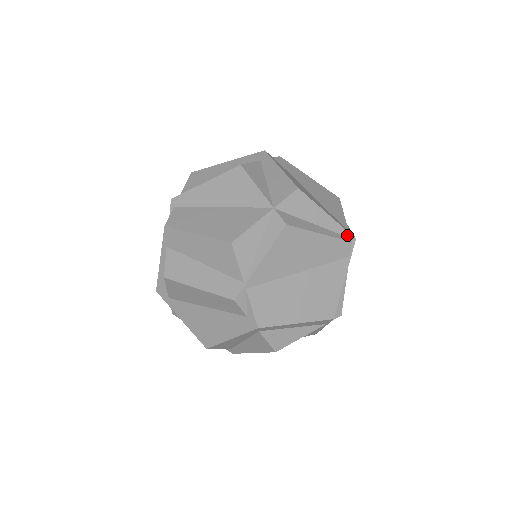
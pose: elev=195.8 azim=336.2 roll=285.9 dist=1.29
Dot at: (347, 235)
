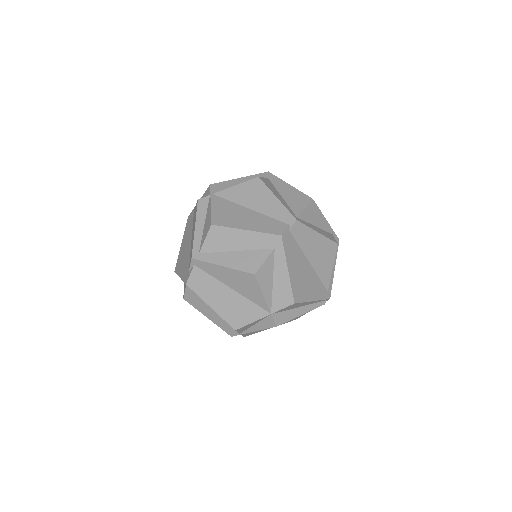
Dot at: (324, 300)
